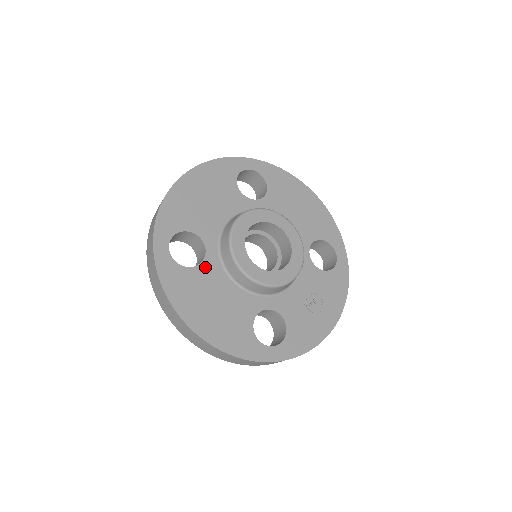
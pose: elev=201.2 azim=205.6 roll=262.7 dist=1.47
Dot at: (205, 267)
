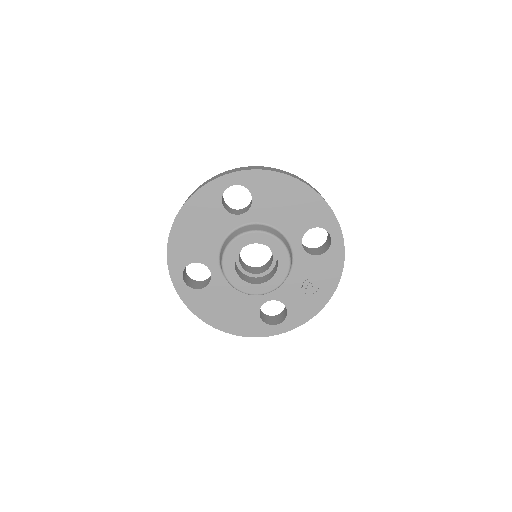
Dot at: (213, 285)
